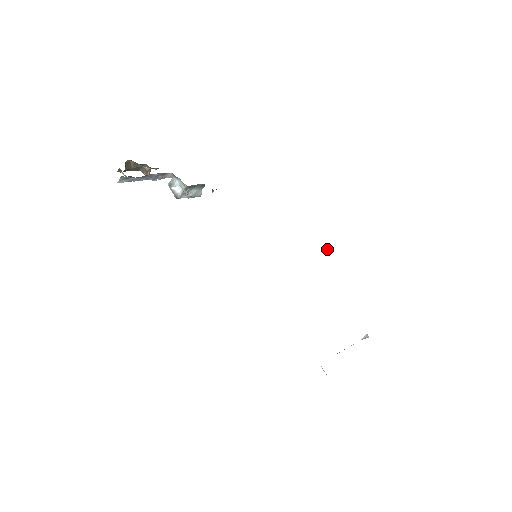
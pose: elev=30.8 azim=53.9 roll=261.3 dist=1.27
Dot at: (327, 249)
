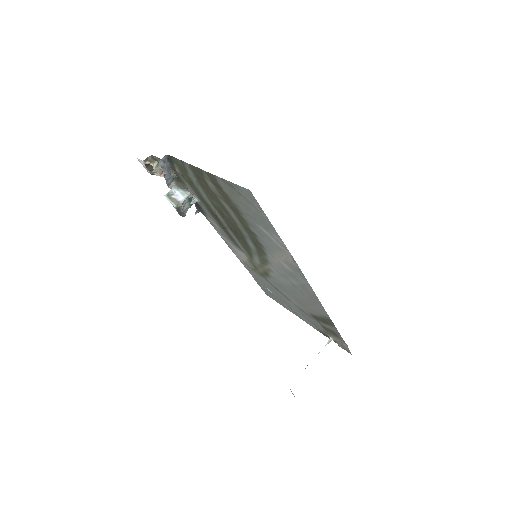
Dot at: (267, 288)
